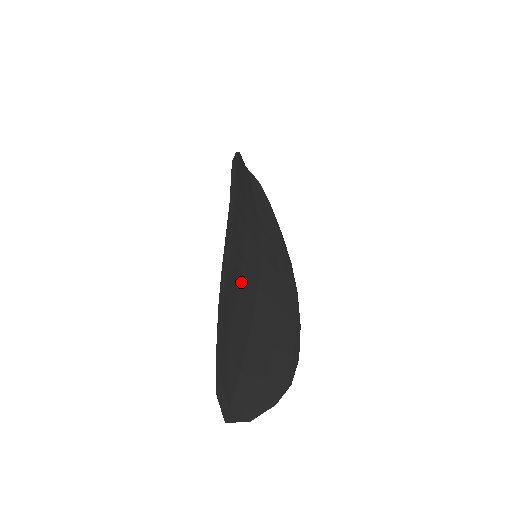
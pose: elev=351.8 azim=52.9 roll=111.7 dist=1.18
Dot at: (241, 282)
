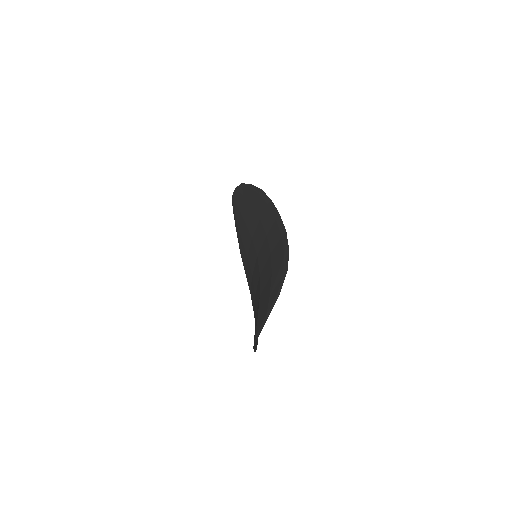
Dot at: occluded
